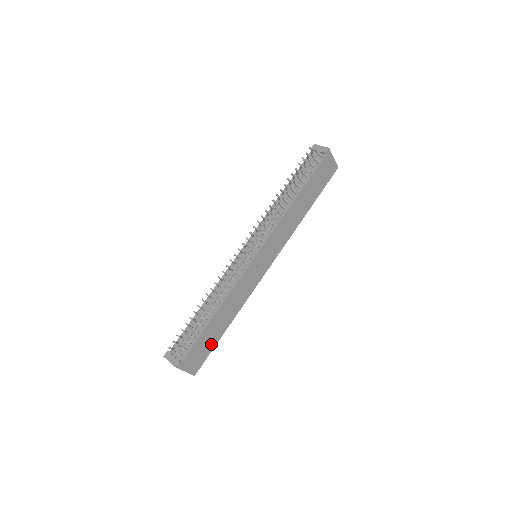
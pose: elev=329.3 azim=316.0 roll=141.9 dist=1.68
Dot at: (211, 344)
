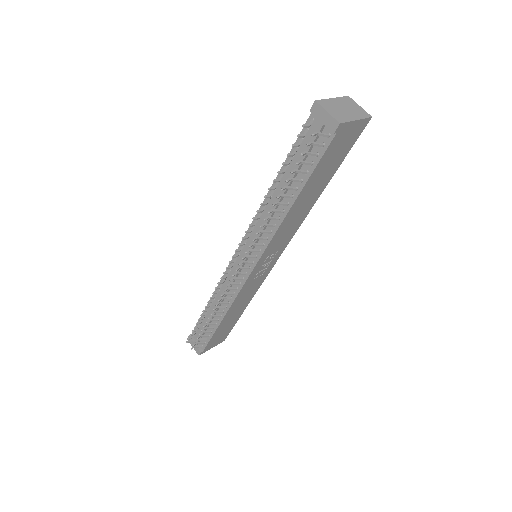
Dot at: (230, 326)
